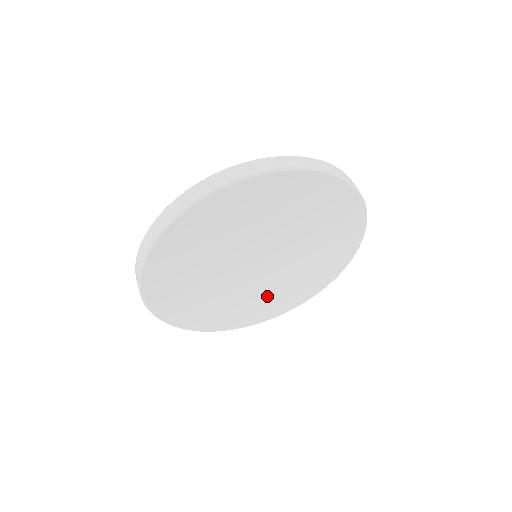
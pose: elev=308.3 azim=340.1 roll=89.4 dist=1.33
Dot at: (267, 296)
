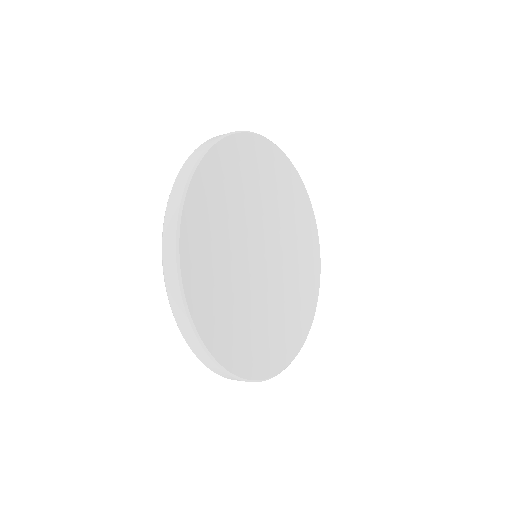
Dot at: (291, 298)
